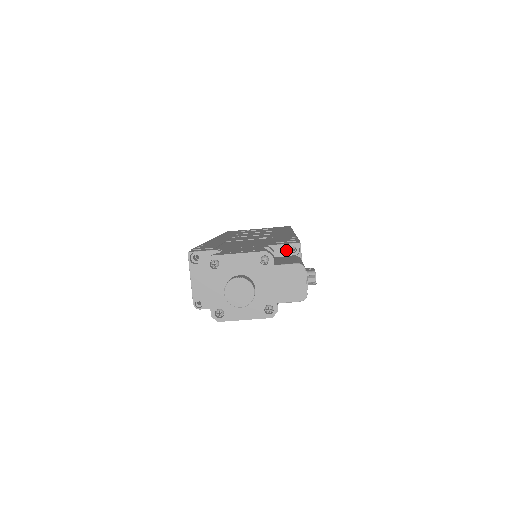
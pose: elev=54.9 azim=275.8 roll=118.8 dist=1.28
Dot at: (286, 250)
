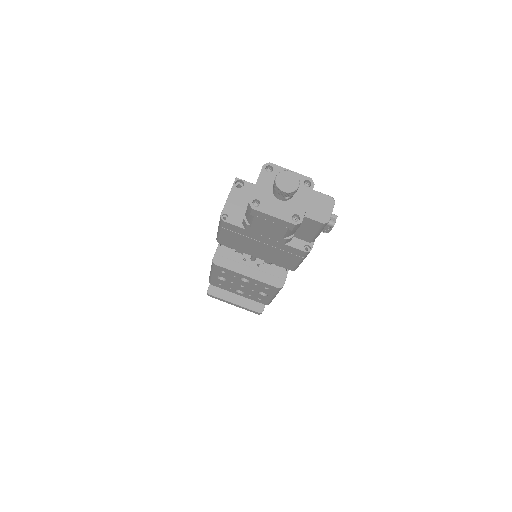
Dot at: occluded
